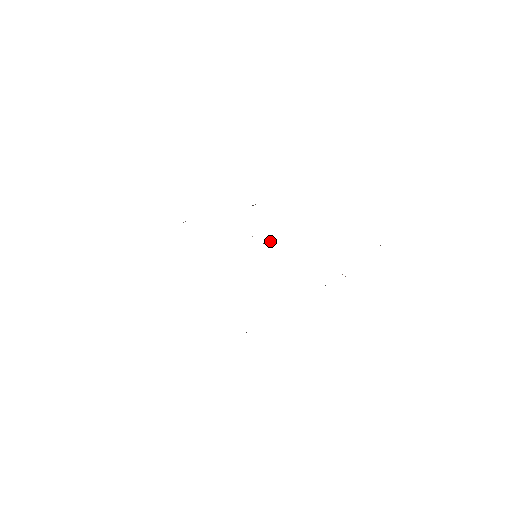
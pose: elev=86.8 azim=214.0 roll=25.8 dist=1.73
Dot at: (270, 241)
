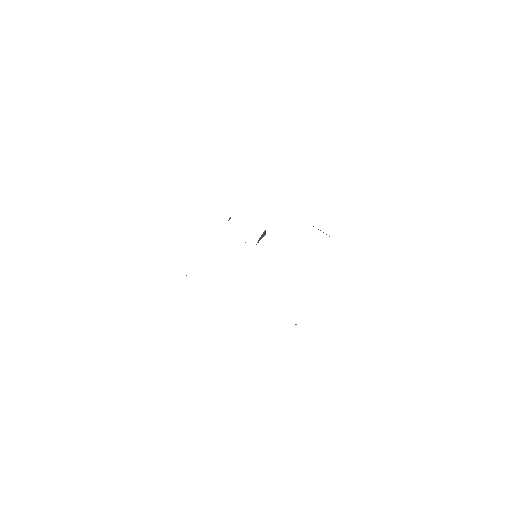
Dot at: (262, 237)
